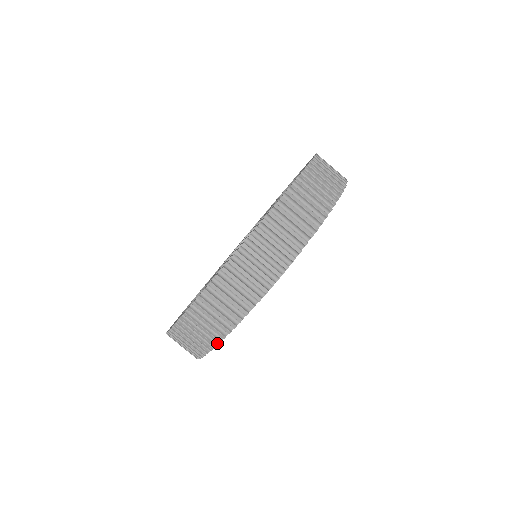
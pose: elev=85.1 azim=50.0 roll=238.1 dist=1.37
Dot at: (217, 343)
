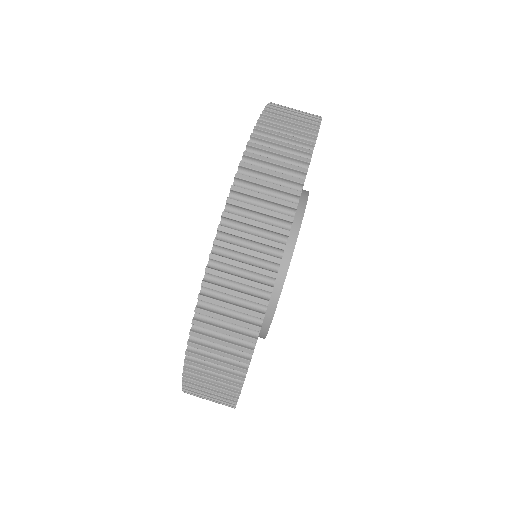
Dot at: (242, 381)
